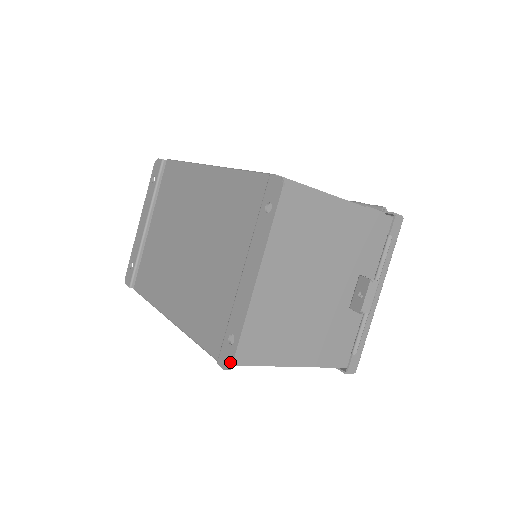
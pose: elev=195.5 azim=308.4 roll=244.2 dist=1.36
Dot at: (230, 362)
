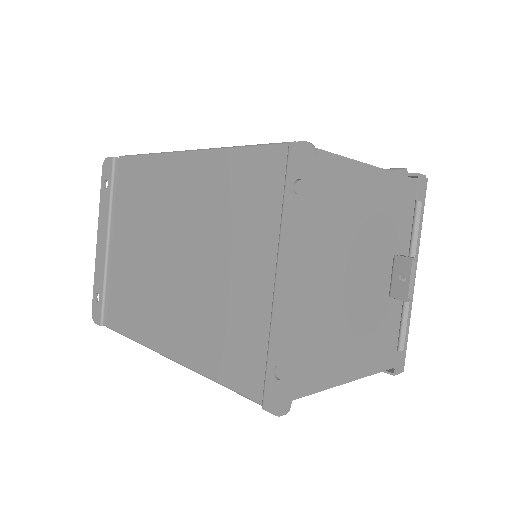
Dot at: (284, 404)
